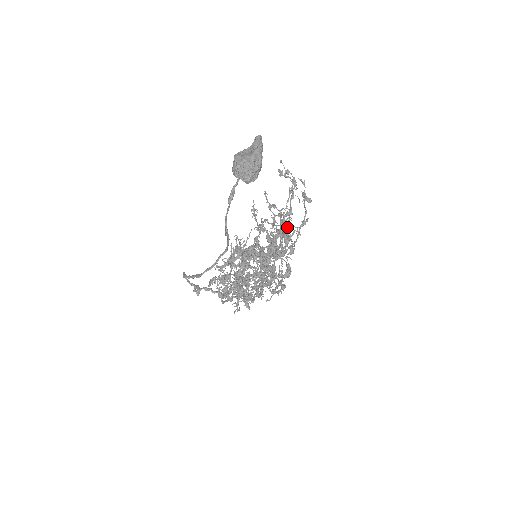
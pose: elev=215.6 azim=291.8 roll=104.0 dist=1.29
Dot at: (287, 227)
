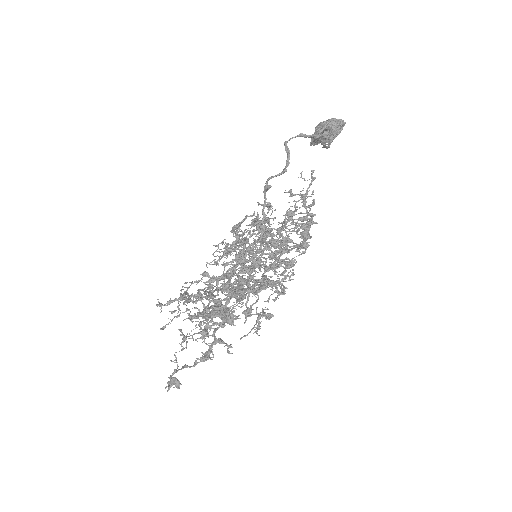
Dot at: occluded
